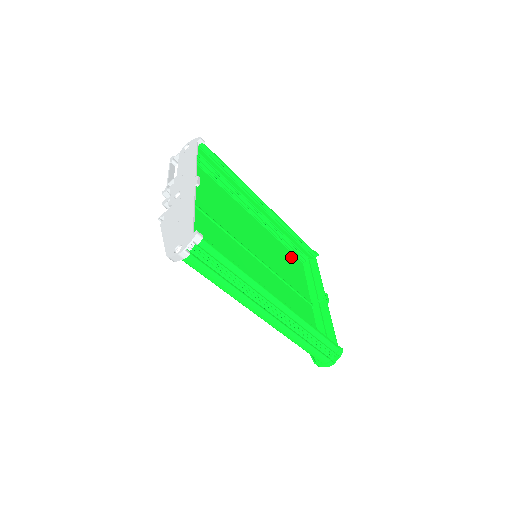
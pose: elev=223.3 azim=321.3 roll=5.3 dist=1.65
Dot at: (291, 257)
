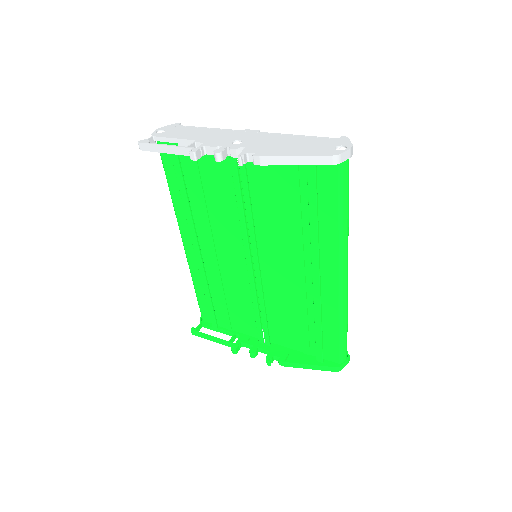
Dot at: (214, 305)
